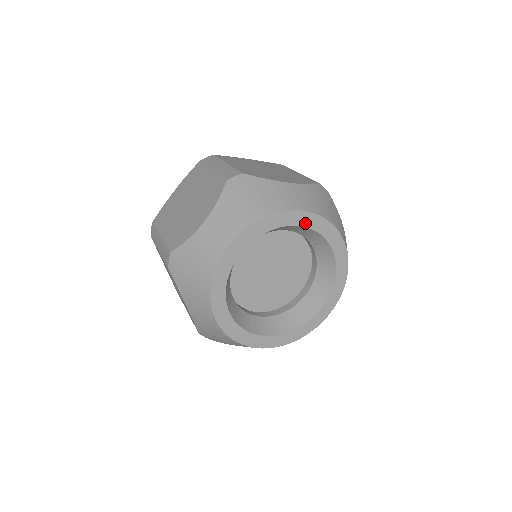
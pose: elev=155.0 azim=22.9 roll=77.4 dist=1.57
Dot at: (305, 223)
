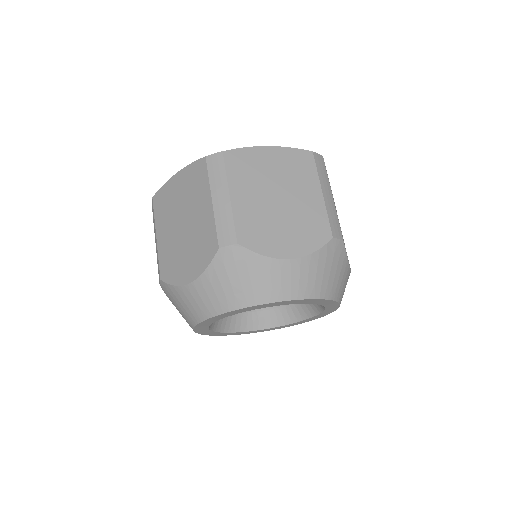
Dot at: (294, 303)
